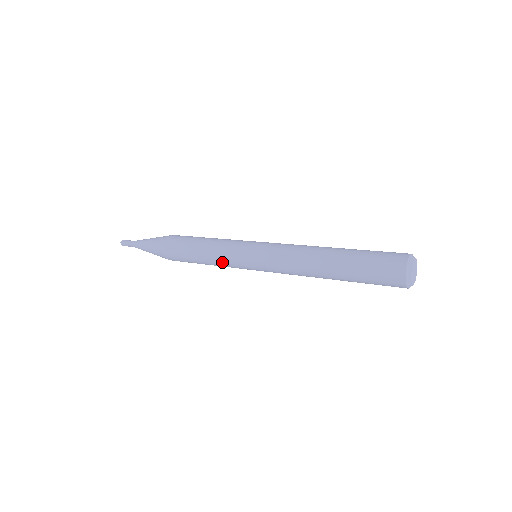
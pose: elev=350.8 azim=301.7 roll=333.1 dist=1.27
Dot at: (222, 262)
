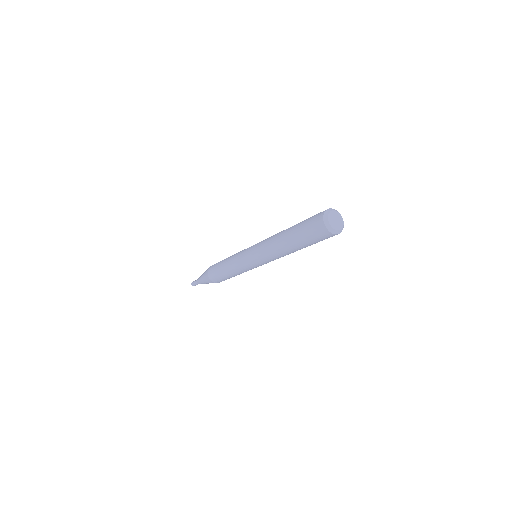
Dot at: (236, 267)
